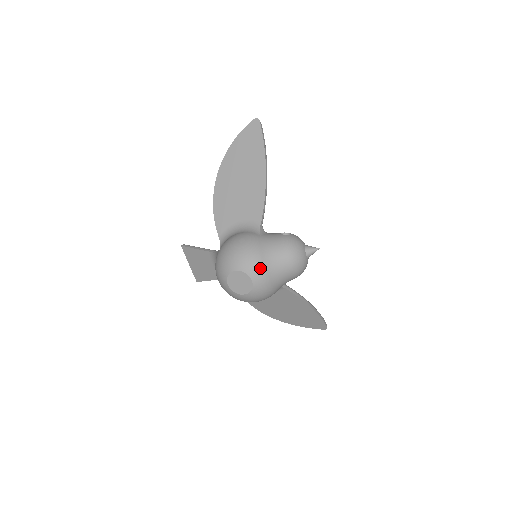
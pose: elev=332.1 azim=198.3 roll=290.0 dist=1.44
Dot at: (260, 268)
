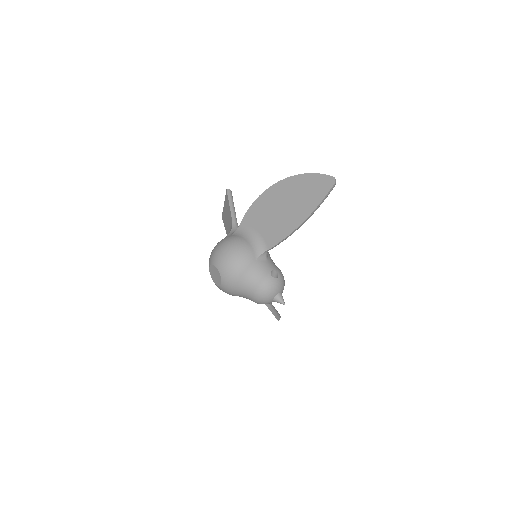
Dot at: (232, 283)
